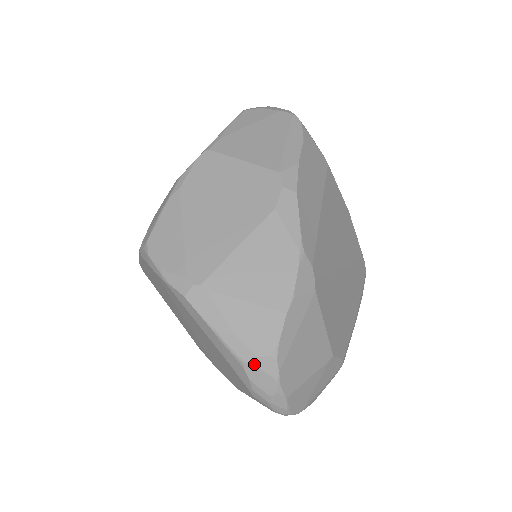
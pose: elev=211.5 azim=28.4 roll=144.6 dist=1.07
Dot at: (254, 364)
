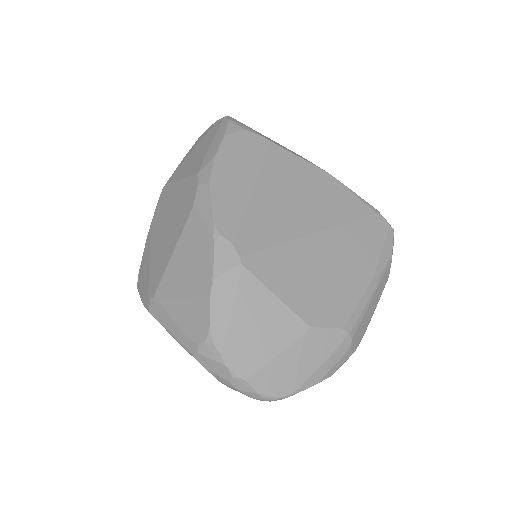
Dot at: (199, 353)
